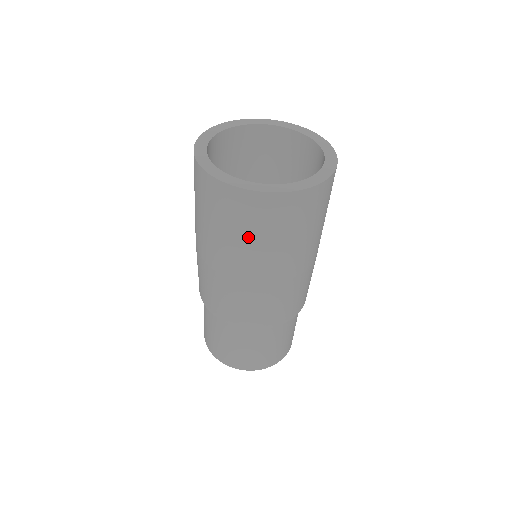
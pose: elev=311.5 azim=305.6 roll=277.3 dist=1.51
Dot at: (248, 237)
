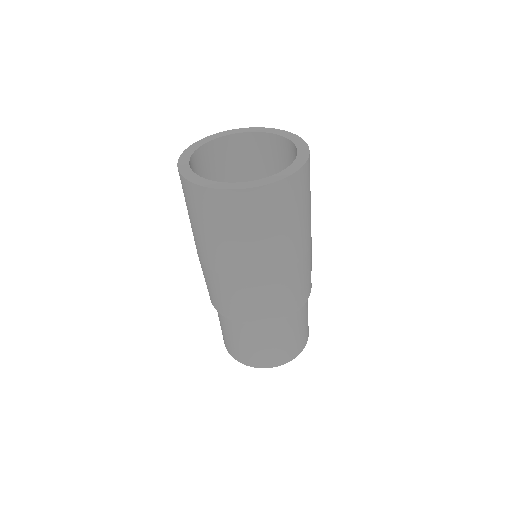
Dot at: (250, 234)
